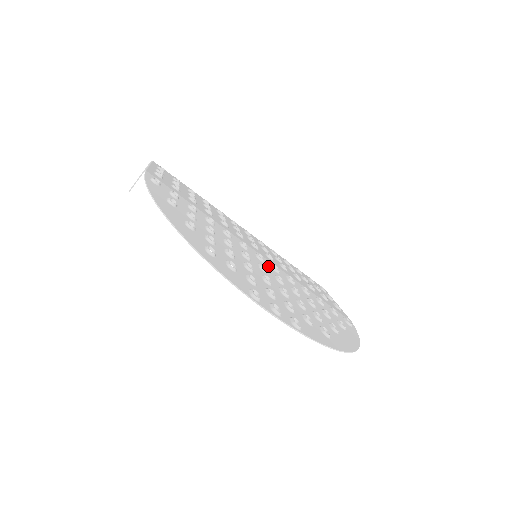
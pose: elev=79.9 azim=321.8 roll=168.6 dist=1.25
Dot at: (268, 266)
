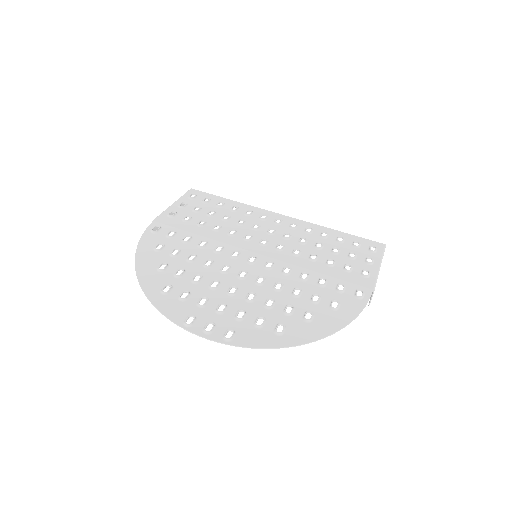
Dot at: (257, 267)
